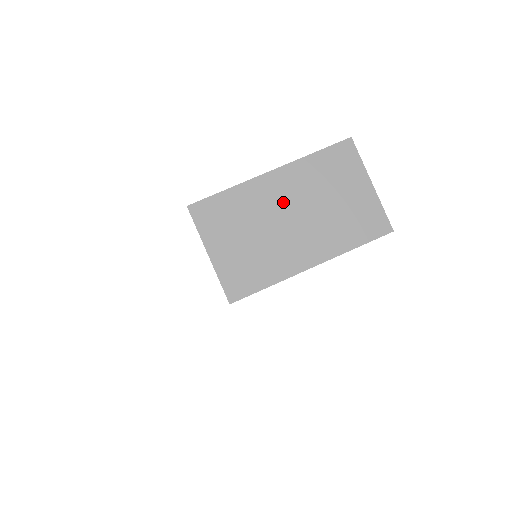
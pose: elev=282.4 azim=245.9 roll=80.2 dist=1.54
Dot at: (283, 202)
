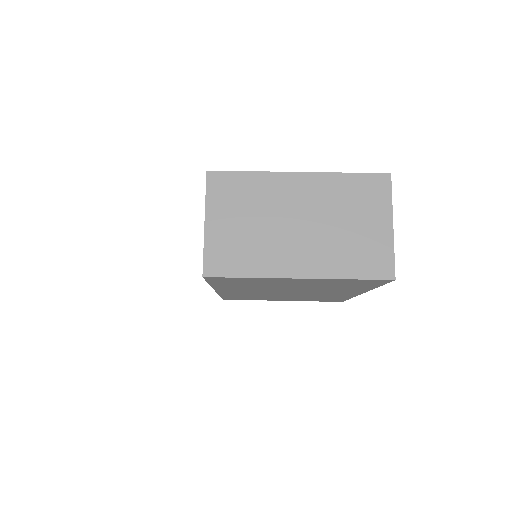
Dot at: (297, 205)
